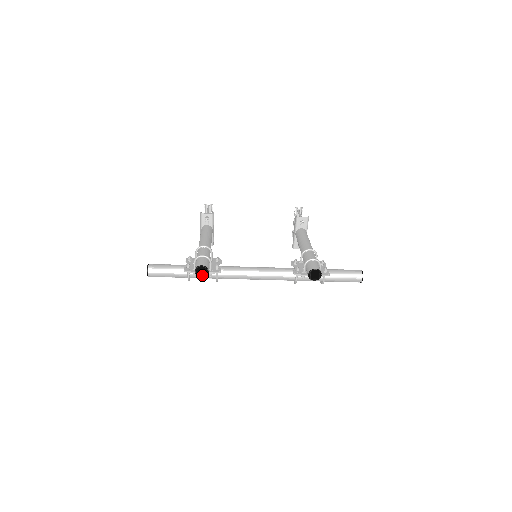
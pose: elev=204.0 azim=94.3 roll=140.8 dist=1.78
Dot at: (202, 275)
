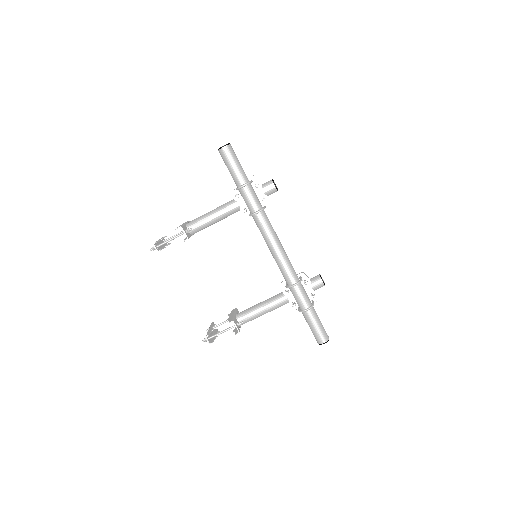
Dot at: occluded
